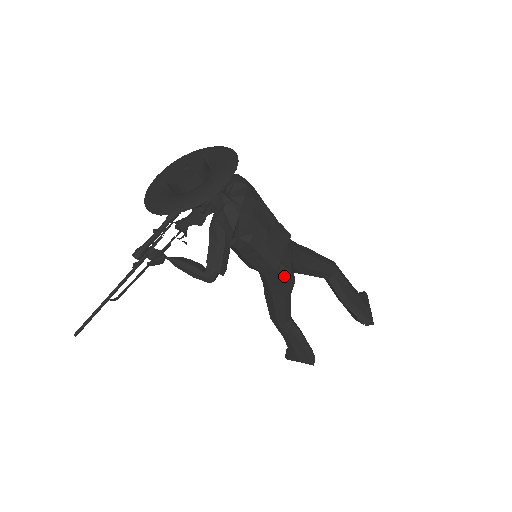
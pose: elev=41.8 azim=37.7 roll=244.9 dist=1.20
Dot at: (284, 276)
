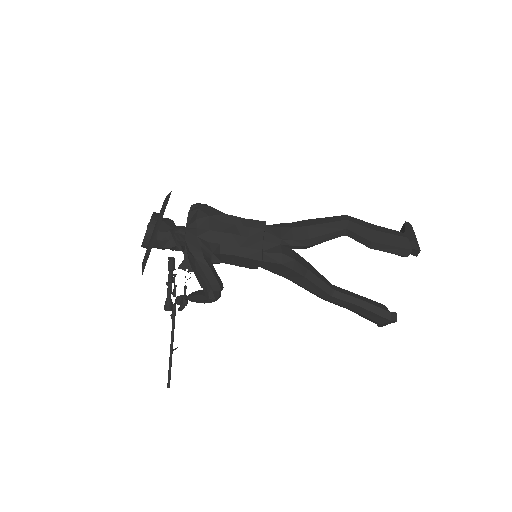
Dot at: (277, 261)
